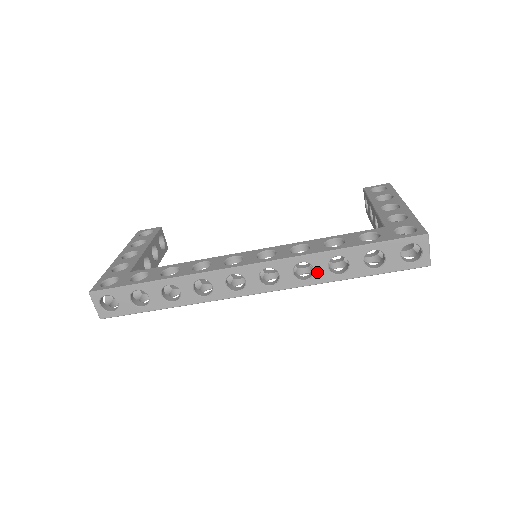
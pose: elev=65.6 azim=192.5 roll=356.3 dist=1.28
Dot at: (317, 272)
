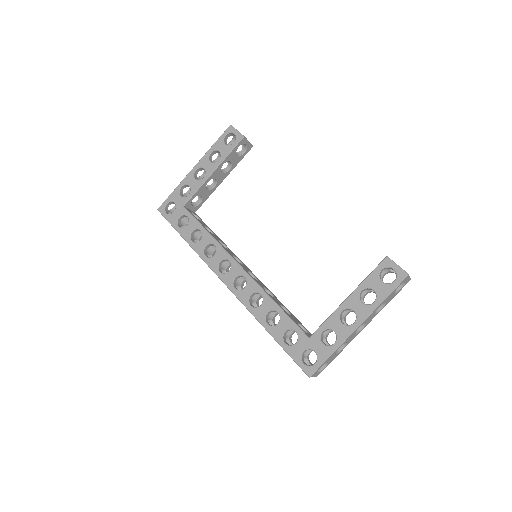
Dot at: occluded
